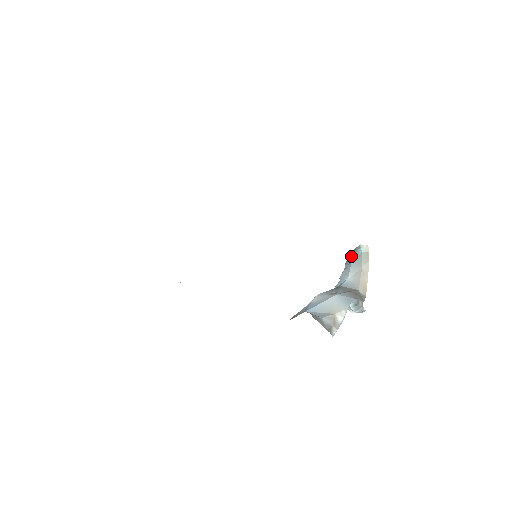
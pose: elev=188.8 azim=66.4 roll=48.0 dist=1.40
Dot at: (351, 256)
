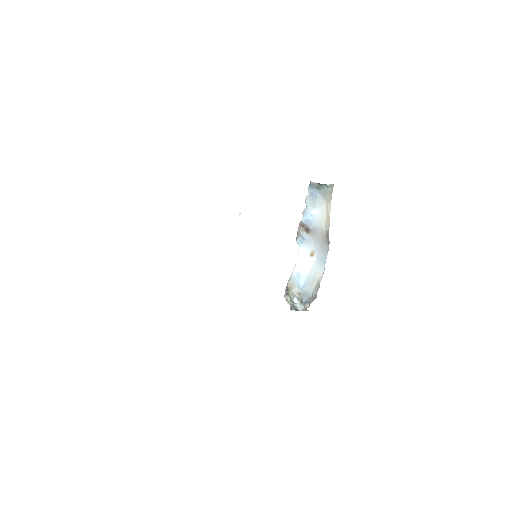
Dot at: (316, 186)
